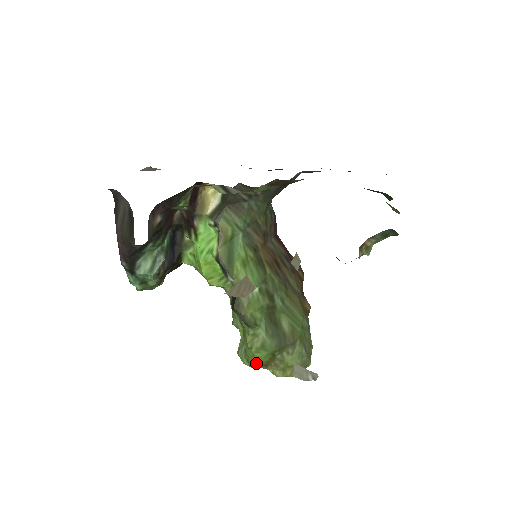
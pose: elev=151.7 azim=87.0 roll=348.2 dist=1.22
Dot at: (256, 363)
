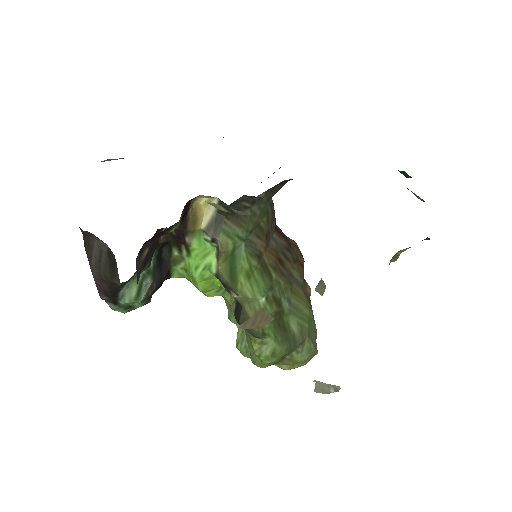
Dot at: (264, 366)
